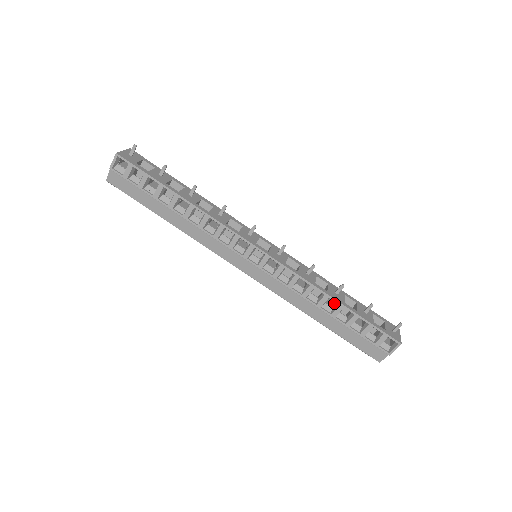
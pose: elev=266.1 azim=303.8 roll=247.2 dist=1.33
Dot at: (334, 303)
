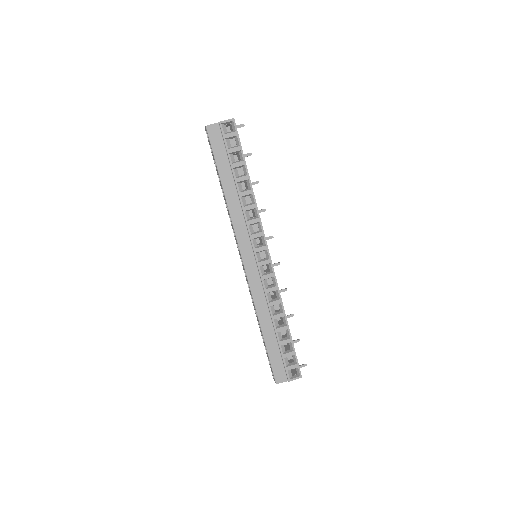
Dot at: (279, 323)
